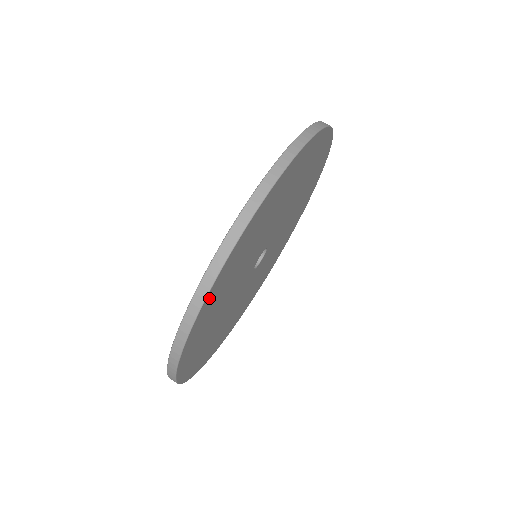
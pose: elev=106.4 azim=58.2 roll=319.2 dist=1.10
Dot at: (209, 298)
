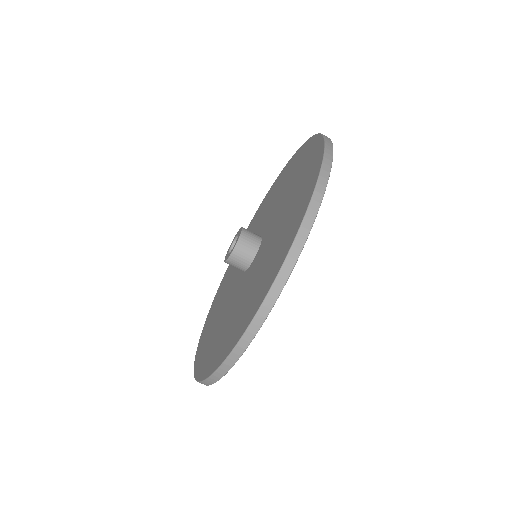
Dot at: occluded
